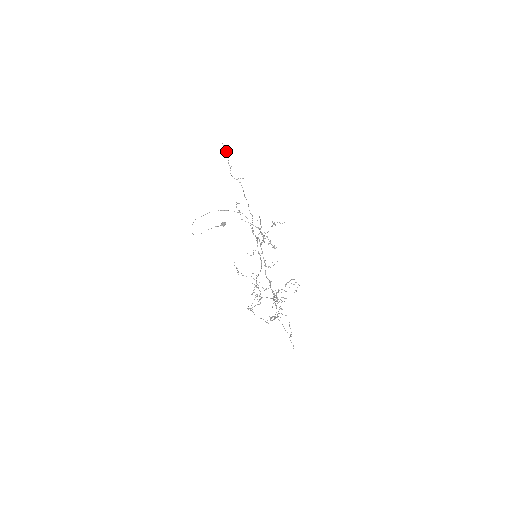
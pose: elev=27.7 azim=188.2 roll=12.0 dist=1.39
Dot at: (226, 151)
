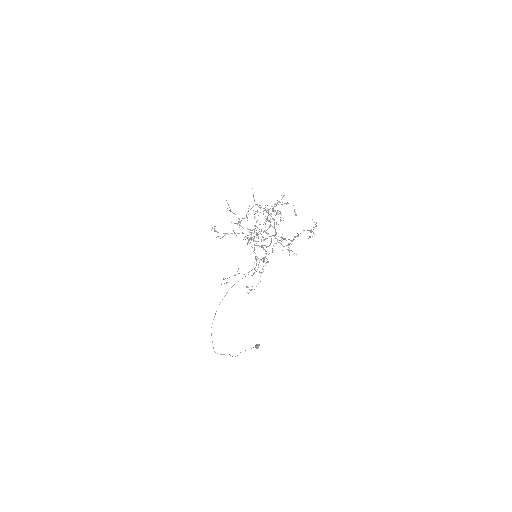
Dot at: occluded
